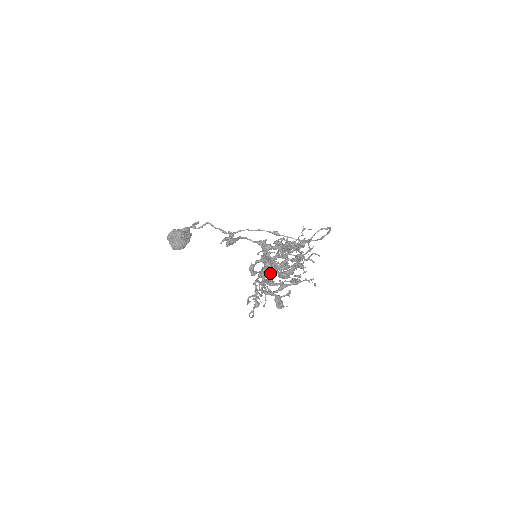
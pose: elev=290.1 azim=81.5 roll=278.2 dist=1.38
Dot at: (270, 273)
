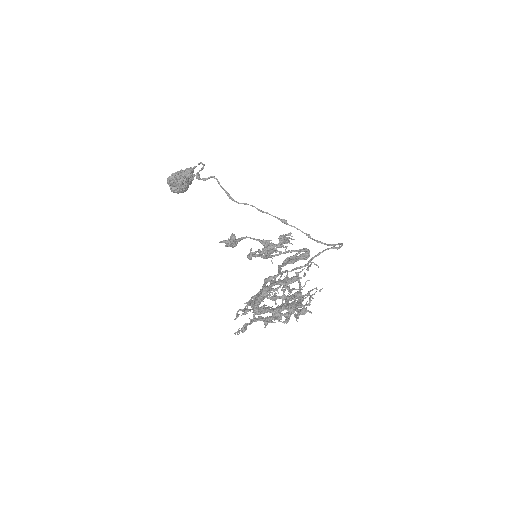
Dot at: (263, 312)
